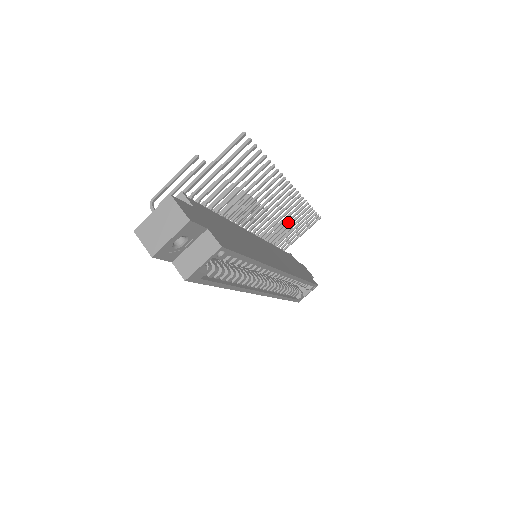
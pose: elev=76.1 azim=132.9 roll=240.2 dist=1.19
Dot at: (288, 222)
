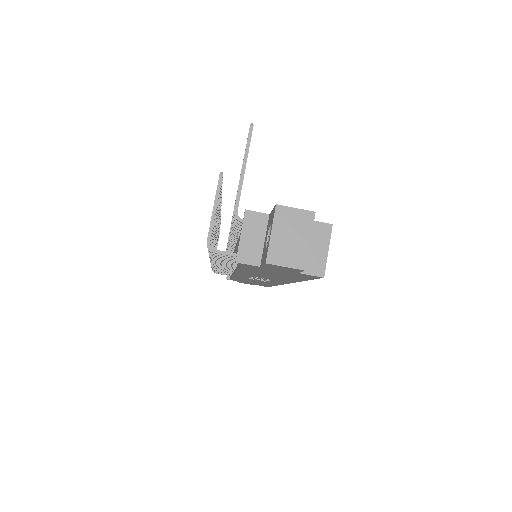
Dot at: occluded
